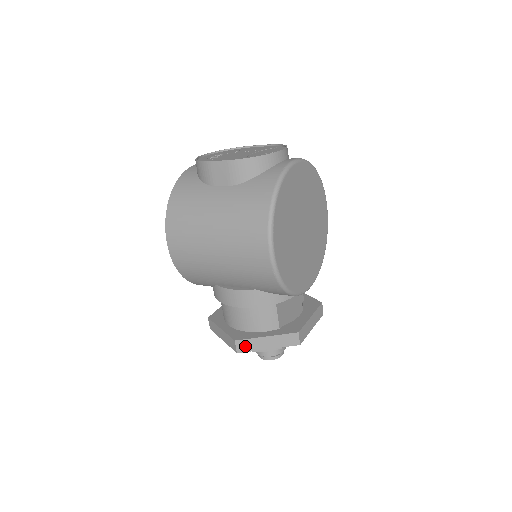
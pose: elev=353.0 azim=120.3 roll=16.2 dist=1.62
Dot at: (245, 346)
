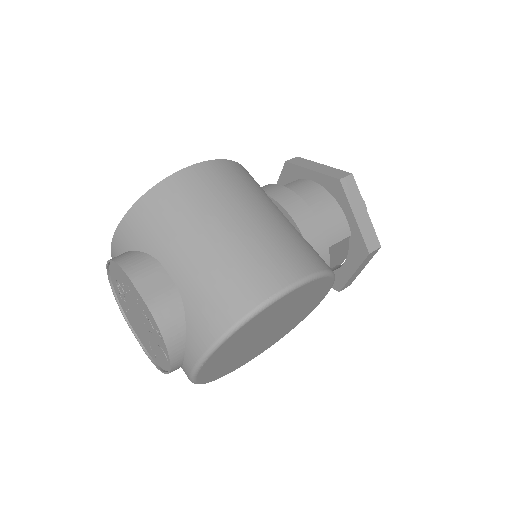
Dot at: occluded
